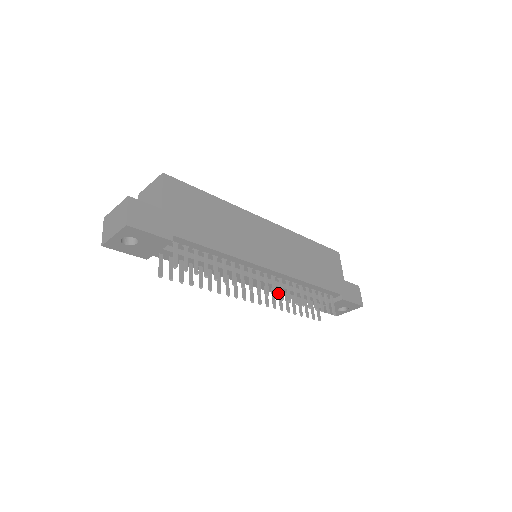
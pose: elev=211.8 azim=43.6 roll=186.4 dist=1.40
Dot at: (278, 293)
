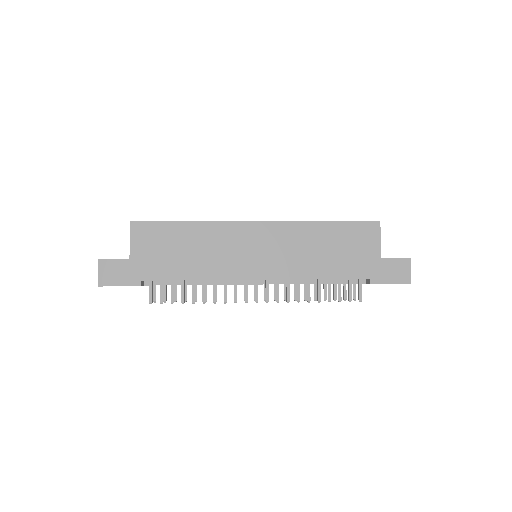
Dot at: occluded
